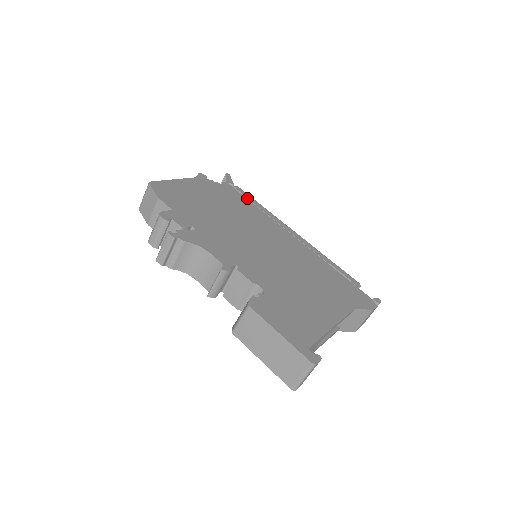
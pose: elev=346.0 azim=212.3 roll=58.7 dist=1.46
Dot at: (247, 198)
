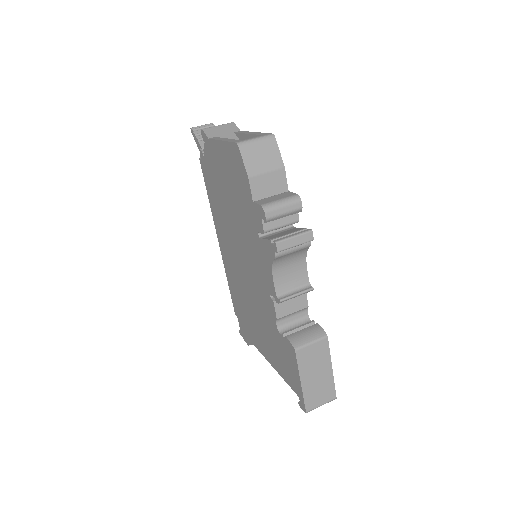
Dot at: occluded
